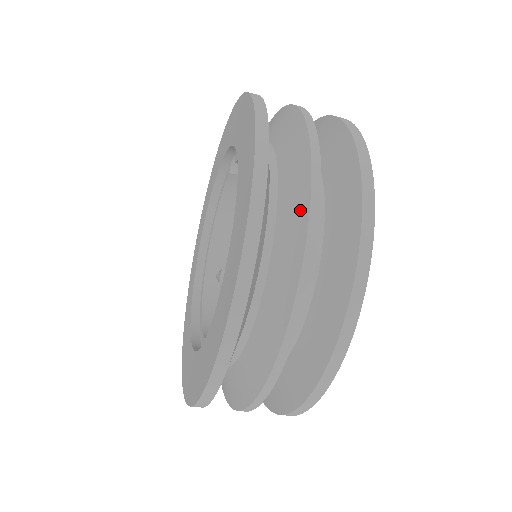
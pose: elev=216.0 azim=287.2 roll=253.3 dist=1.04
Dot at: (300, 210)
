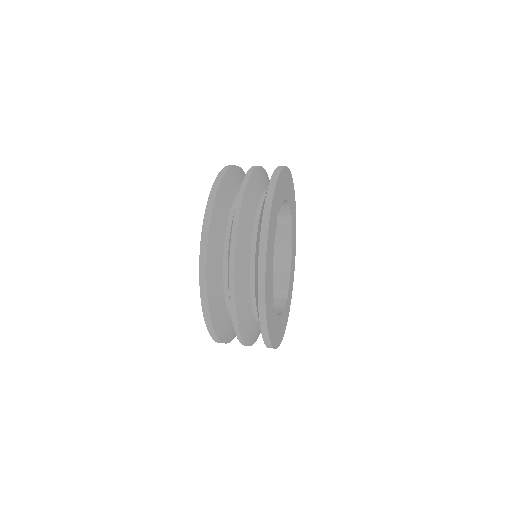
Dot at: occluded
